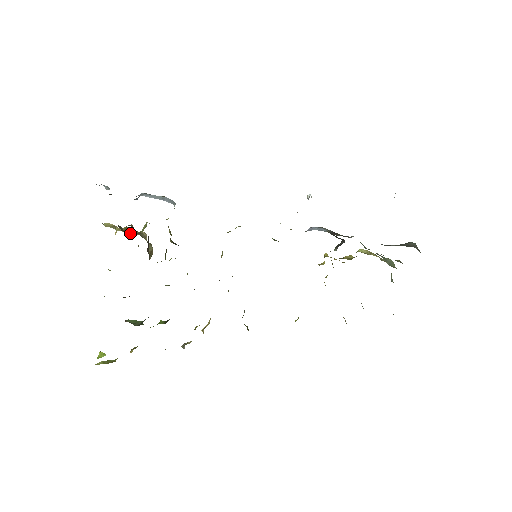
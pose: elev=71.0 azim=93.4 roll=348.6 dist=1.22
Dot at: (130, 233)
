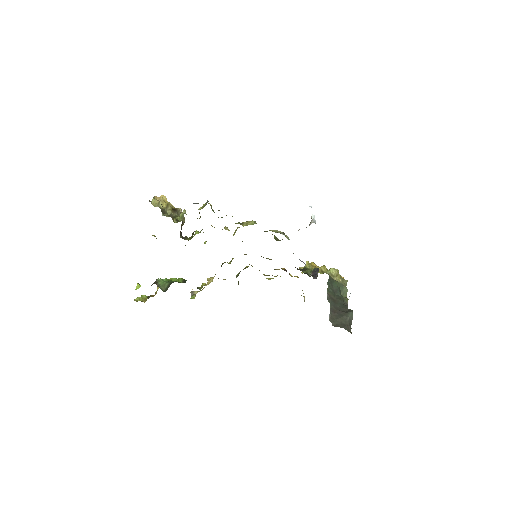
Dot at: (170, 213)
